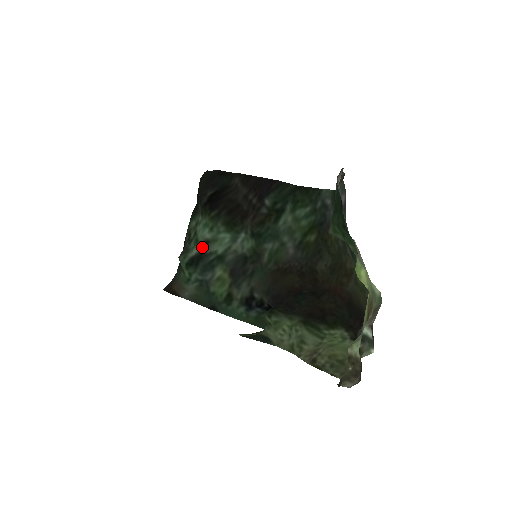
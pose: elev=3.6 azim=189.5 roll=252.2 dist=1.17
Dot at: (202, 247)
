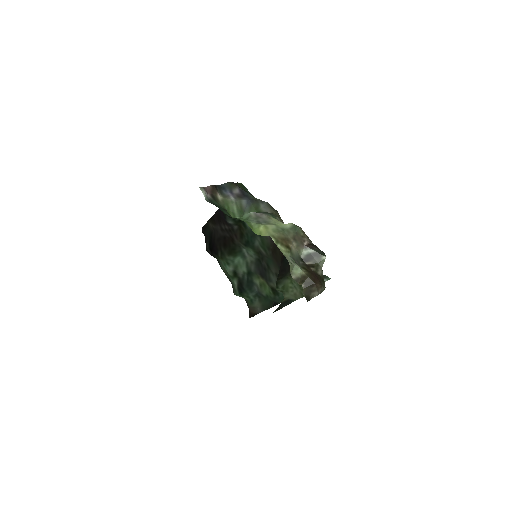
Dot at: (236, 277)
